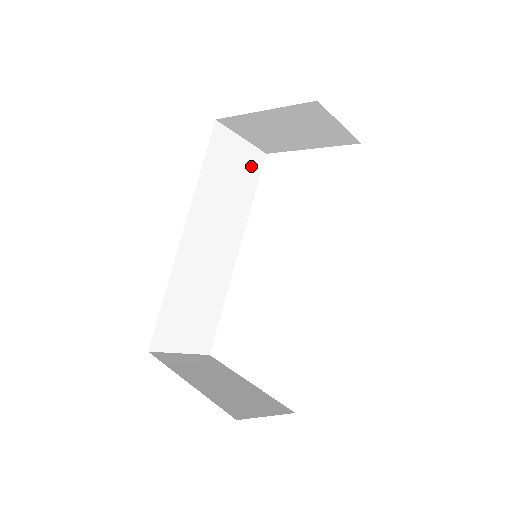
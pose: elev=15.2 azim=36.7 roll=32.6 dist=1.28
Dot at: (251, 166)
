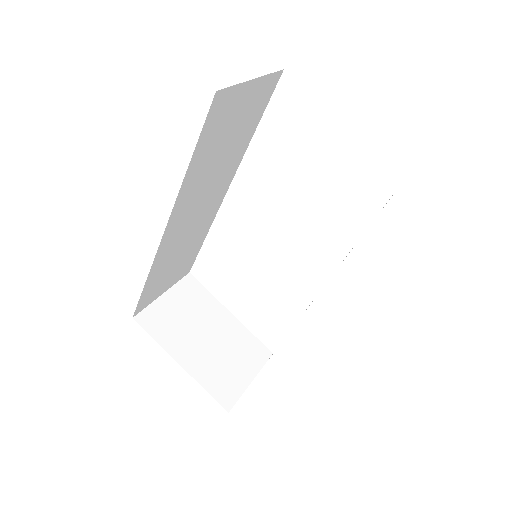
Dot at: (259, 100)
